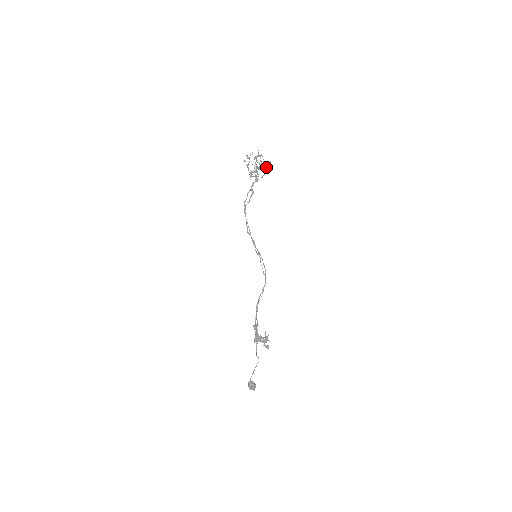
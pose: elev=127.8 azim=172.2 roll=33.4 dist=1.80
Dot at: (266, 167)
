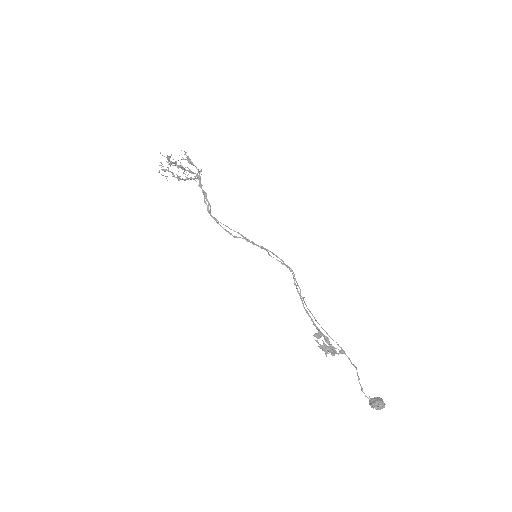
Dot at: (188, 159)
